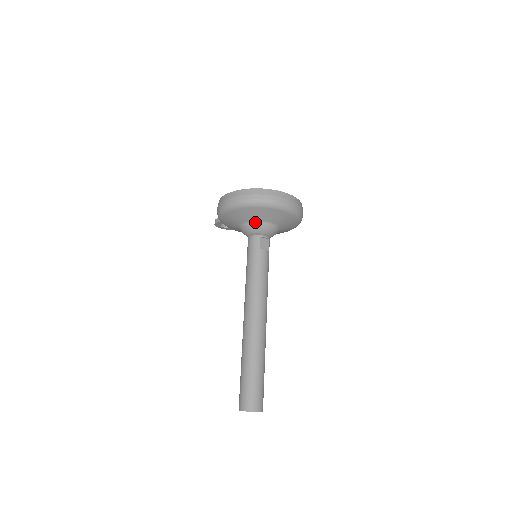
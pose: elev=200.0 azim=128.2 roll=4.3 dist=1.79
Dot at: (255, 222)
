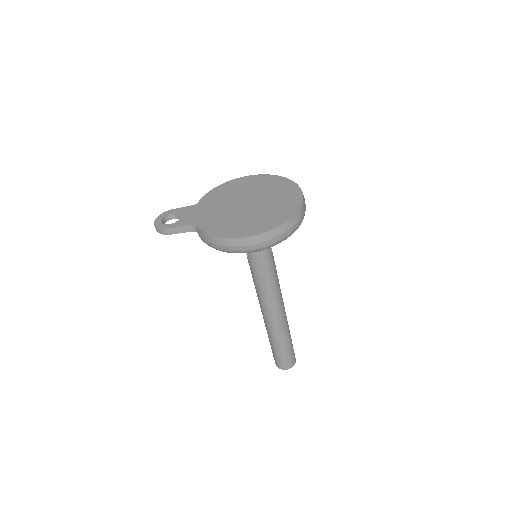
Dot at: occluded
